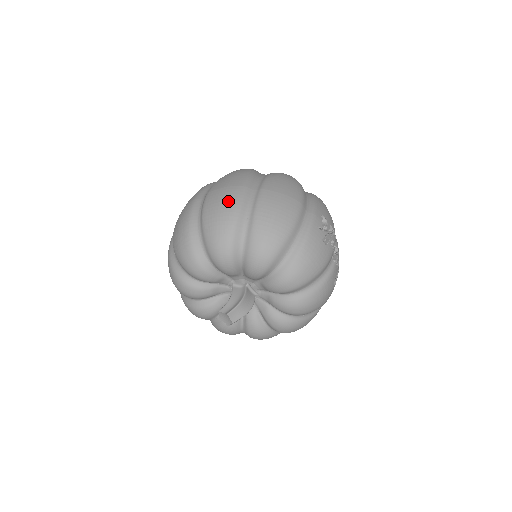
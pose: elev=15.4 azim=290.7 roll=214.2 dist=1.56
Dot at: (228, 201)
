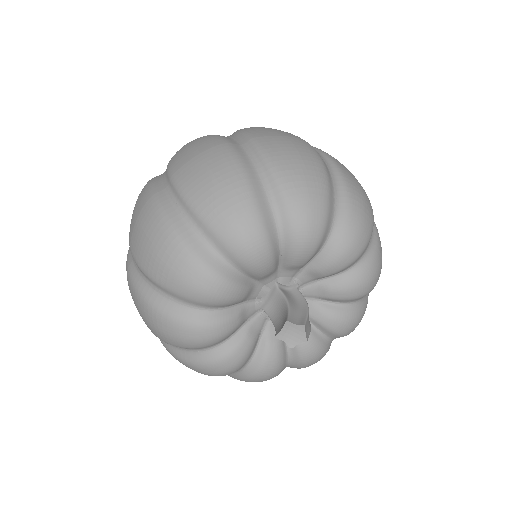
Dot at: (306, 152)
